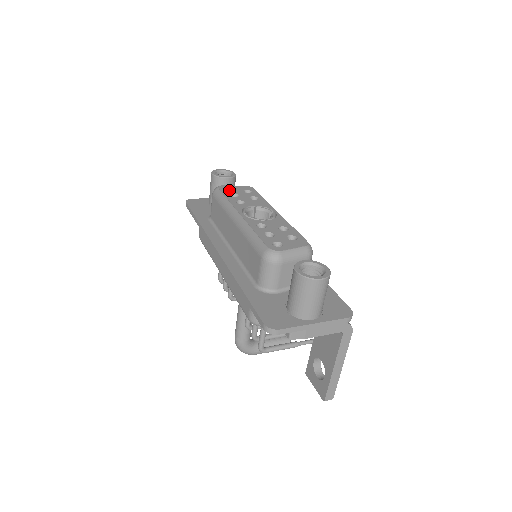
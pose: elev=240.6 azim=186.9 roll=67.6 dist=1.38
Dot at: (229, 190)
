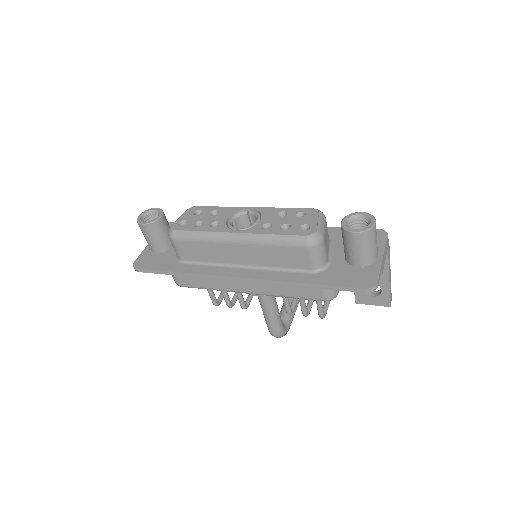
Dot at: (182, 224)
